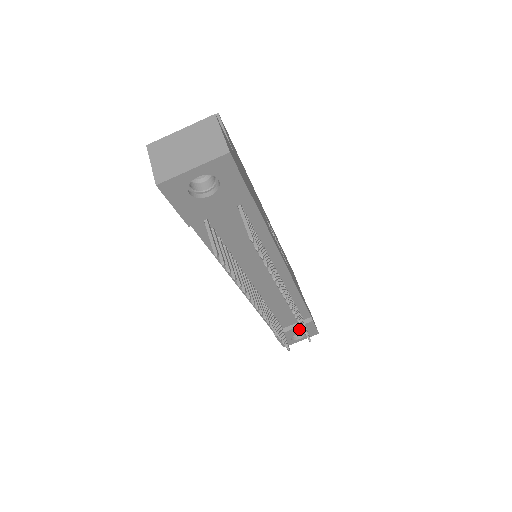
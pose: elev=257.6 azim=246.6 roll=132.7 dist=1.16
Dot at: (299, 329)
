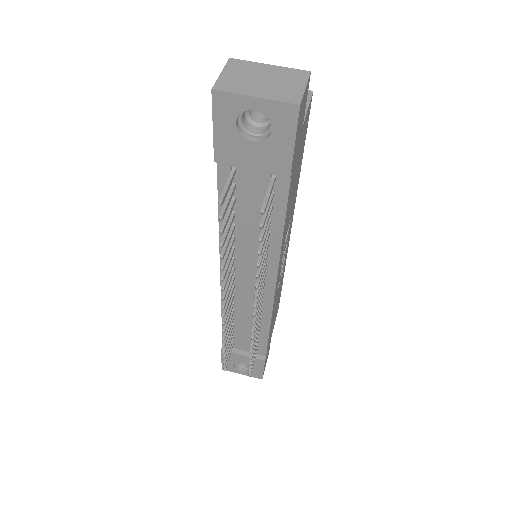
Dot at: (247, 360)
